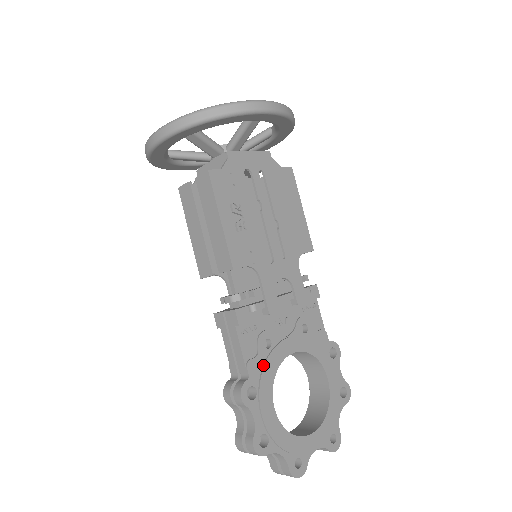
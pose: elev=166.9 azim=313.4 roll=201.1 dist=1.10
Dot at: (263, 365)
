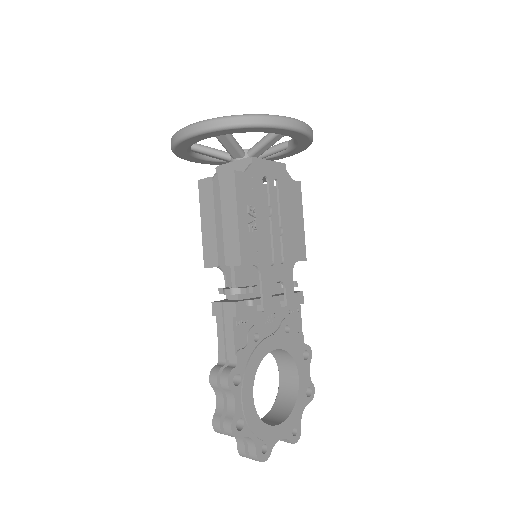
Dot at: (250, 356)
